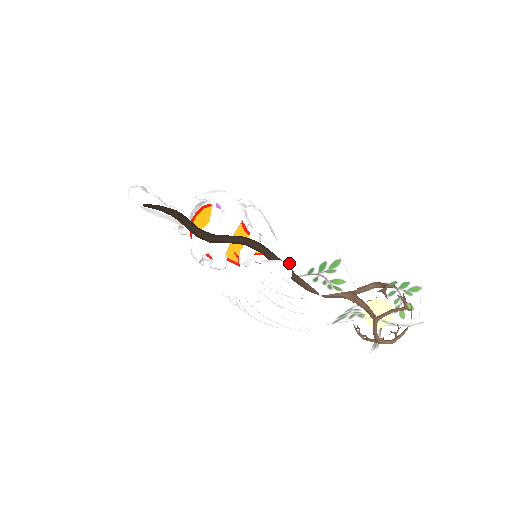
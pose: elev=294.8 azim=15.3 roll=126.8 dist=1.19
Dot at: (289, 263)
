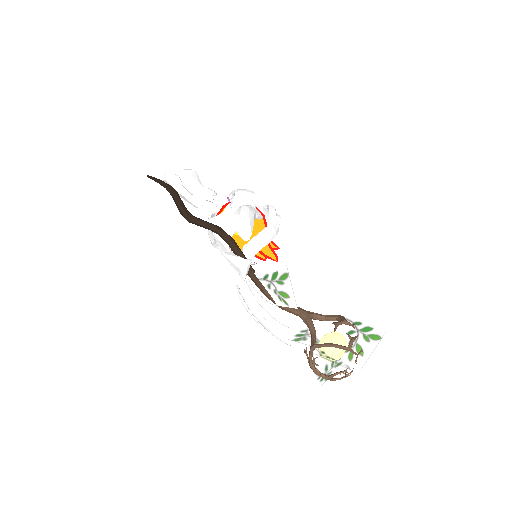
Dot at: (248, 262)
